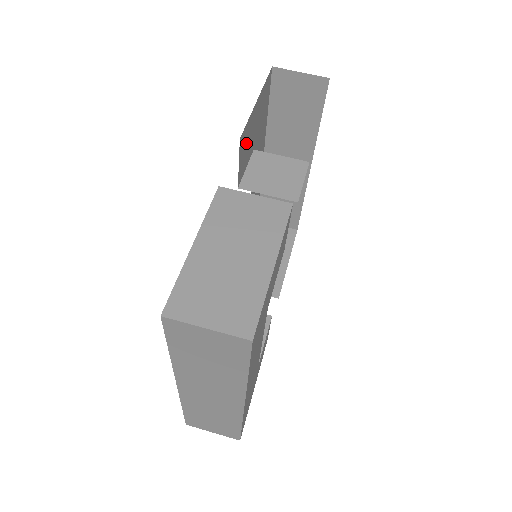
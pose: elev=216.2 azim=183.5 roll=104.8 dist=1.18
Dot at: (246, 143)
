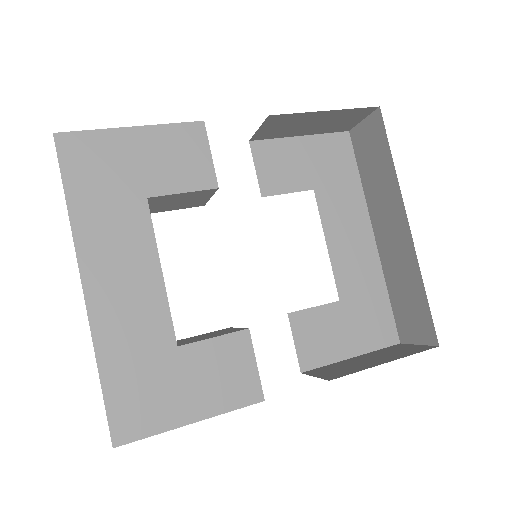
Dot at: (277, 162)
